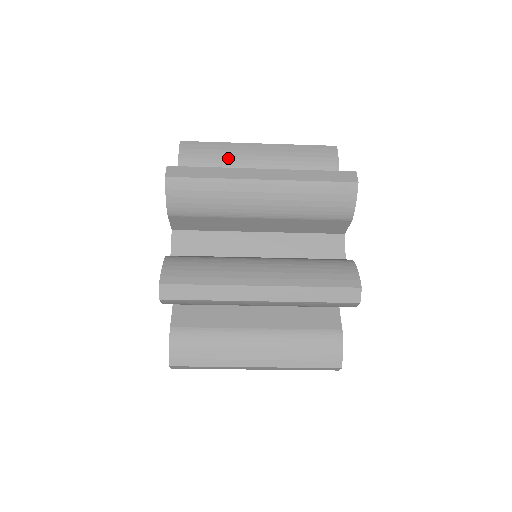
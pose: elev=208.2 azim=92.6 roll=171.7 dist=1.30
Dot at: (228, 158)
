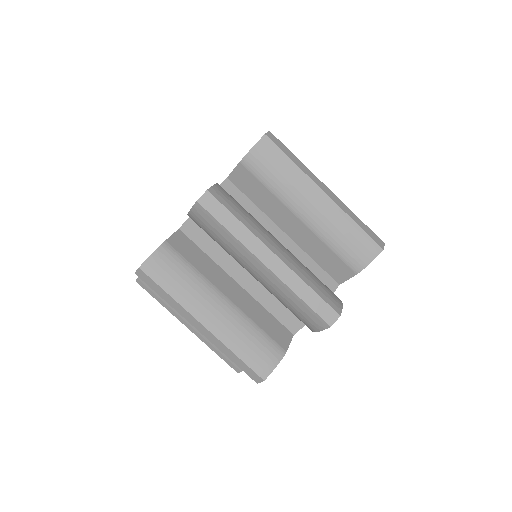
Dot at: occluded
